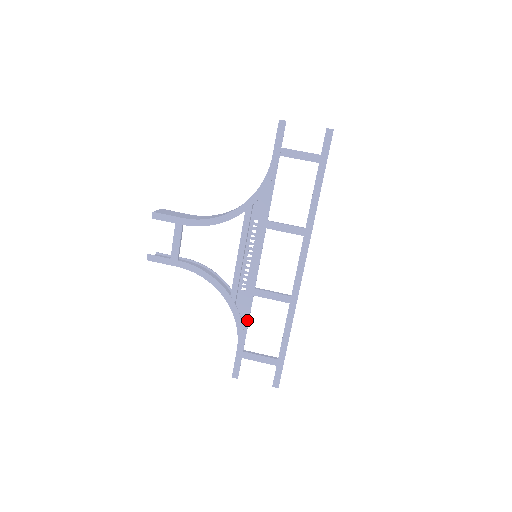
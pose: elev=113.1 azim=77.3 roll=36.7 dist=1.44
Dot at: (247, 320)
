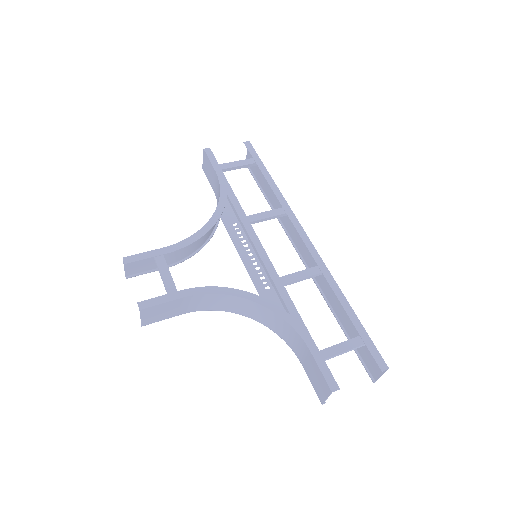
Dot at: (295, 312)
